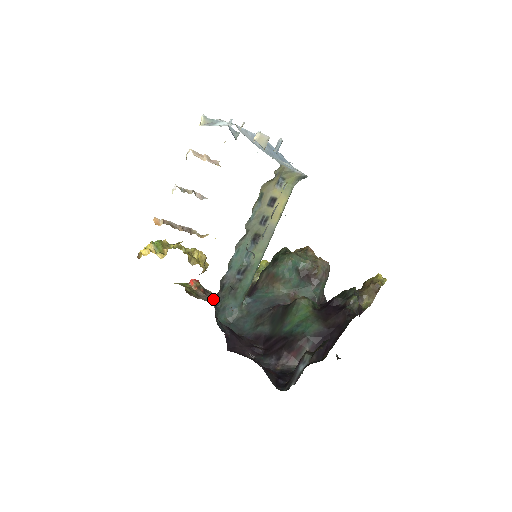
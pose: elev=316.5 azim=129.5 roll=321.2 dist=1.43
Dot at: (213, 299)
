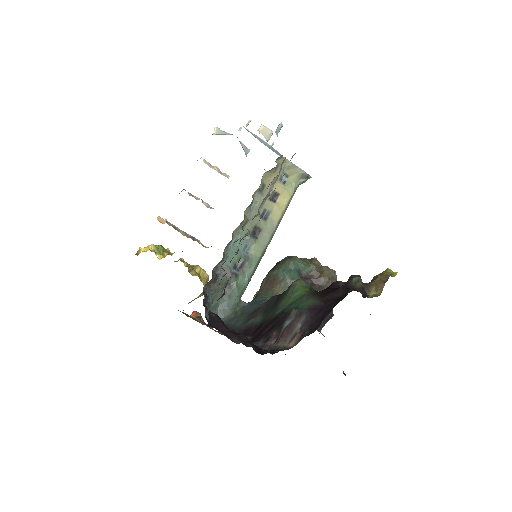
Dot at: (204, 288)
